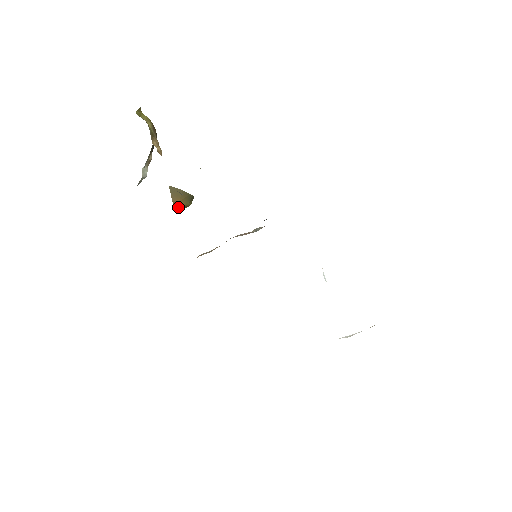
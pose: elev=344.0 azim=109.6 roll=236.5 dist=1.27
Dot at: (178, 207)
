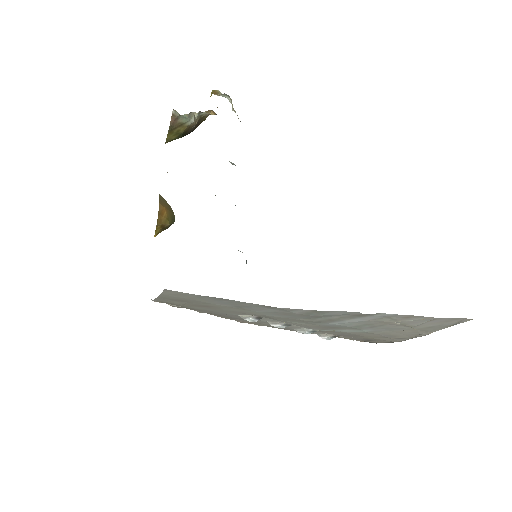
Dot at: (160, 213)
